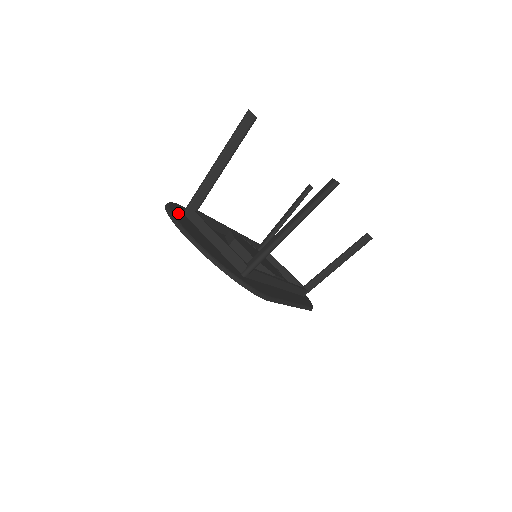
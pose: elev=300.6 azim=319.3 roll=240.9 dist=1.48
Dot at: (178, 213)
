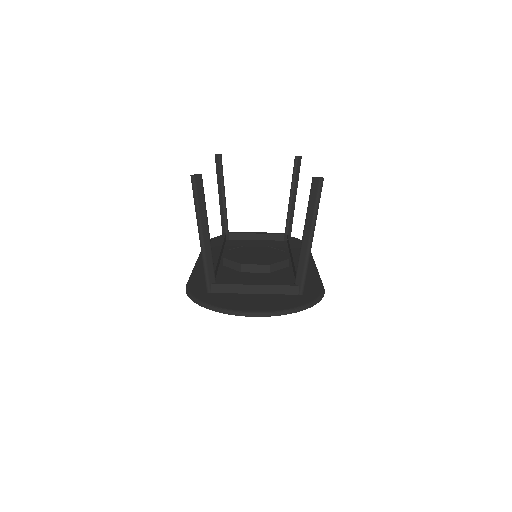
Dot at: (213, 300)
